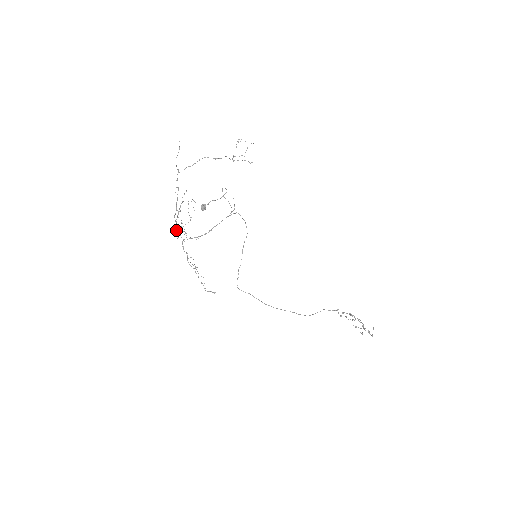
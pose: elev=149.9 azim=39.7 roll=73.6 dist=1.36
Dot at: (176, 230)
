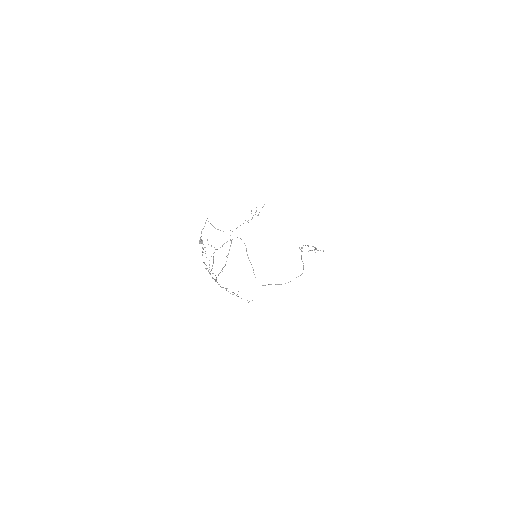
Dot at: (212, 278)
